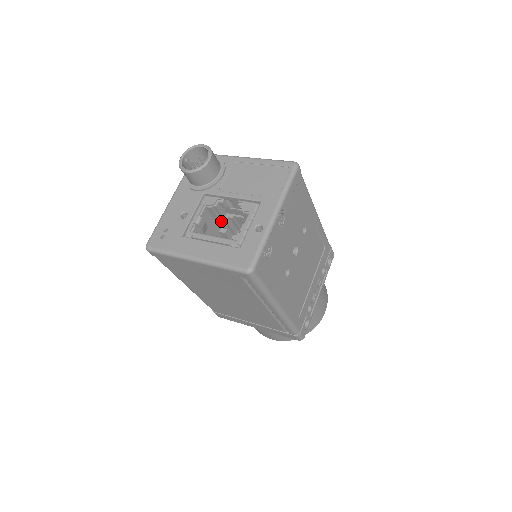
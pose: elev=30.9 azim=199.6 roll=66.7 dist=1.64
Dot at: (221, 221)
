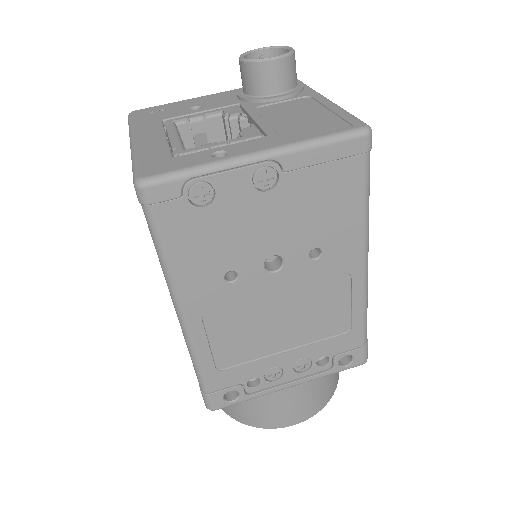
Dot at: occluded
